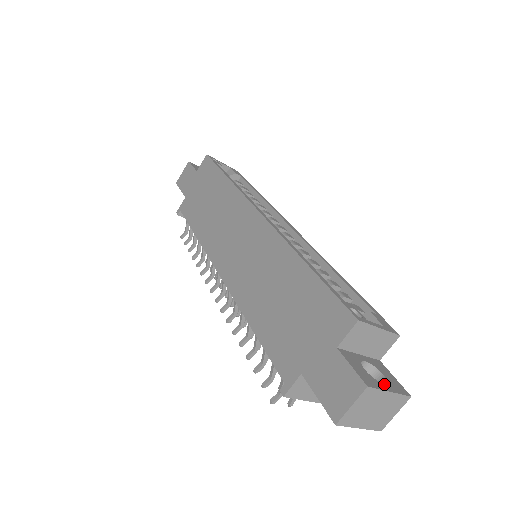
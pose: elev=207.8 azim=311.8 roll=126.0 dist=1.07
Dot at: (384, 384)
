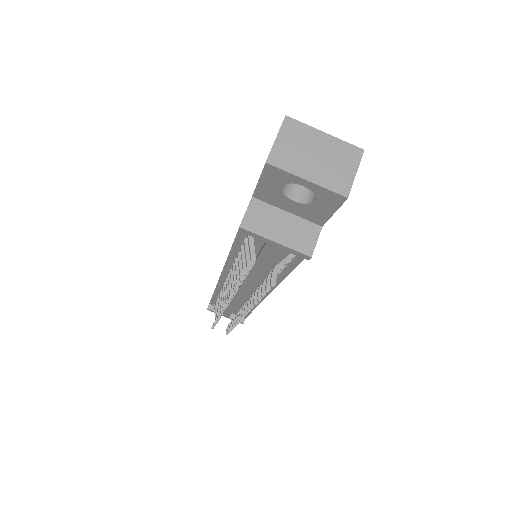
Dot at: (321, 138)
